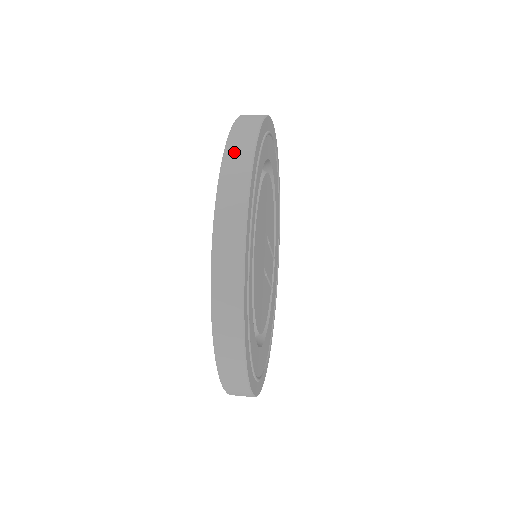
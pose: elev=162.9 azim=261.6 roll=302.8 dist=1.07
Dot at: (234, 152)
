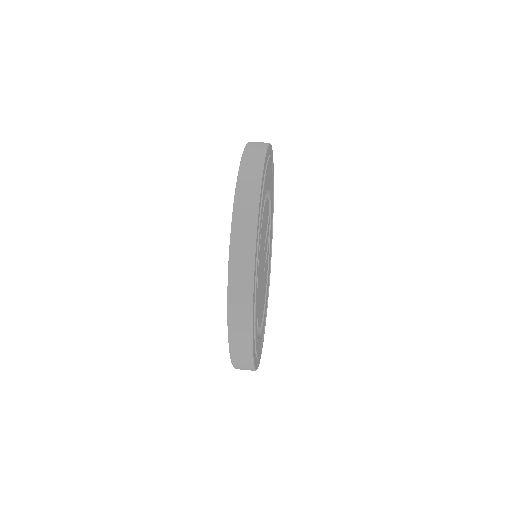
Dot at: (236, 320)
